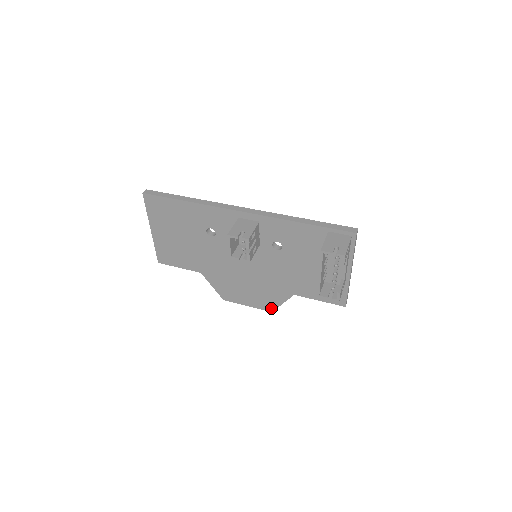
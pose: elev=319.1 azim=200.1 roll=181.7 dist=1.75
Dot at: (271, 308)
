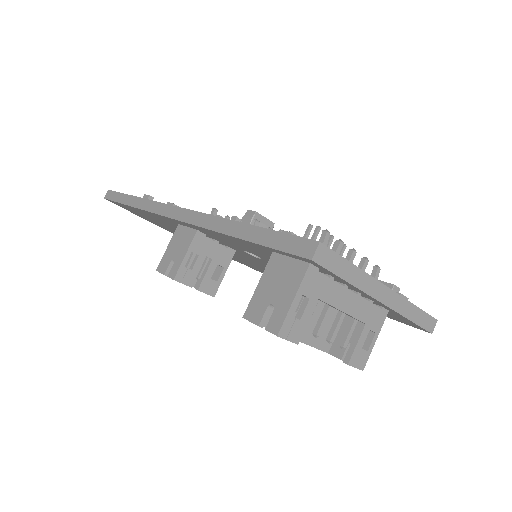
Dot at: occluded
